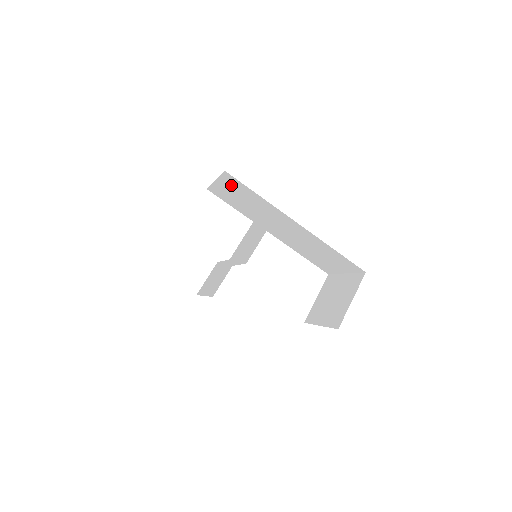
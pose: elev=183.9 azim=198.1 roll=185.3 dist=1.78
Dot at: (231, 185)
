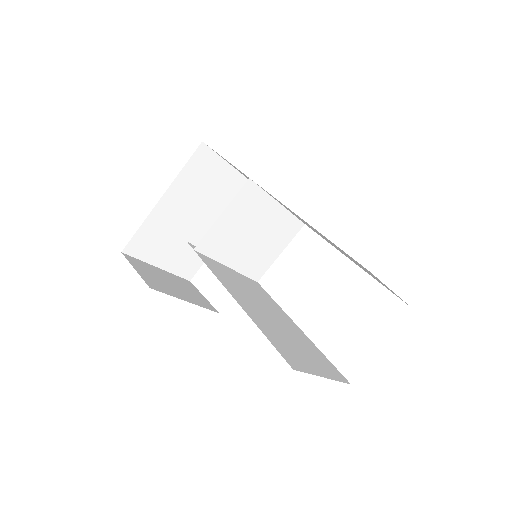
Dot at: occluded
